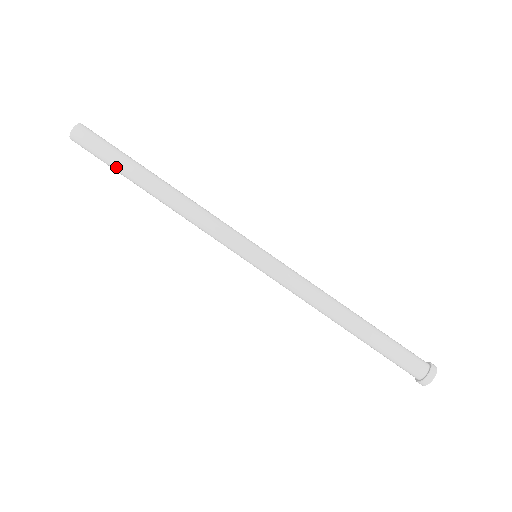
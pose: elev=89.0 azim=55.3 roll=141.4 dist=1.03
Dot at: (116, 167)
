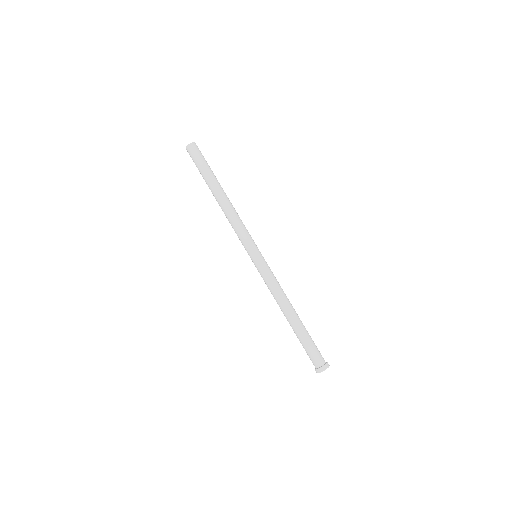
Dot at: (202, 174)
